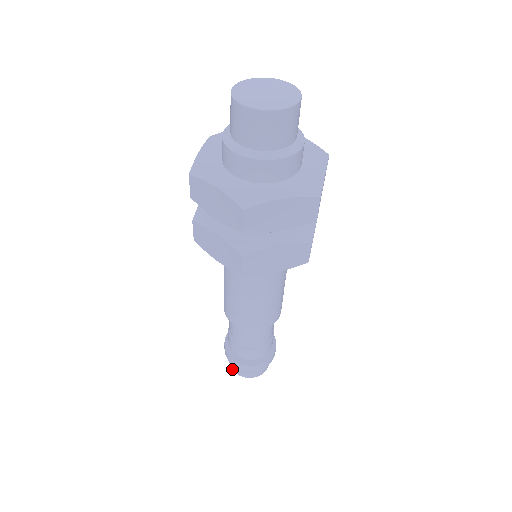
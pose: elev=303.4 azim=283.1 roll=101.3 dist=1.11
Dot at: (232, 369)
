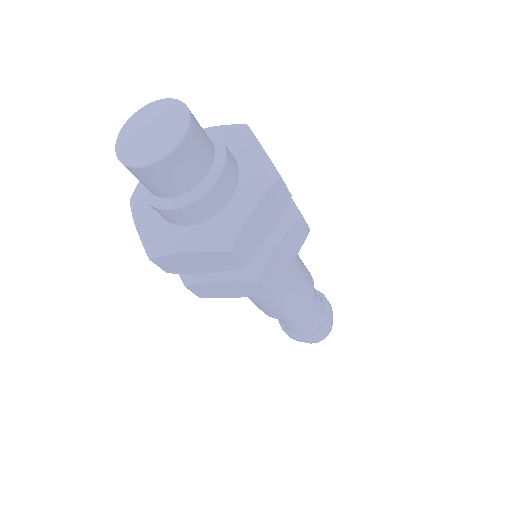
Dot at: occluded
